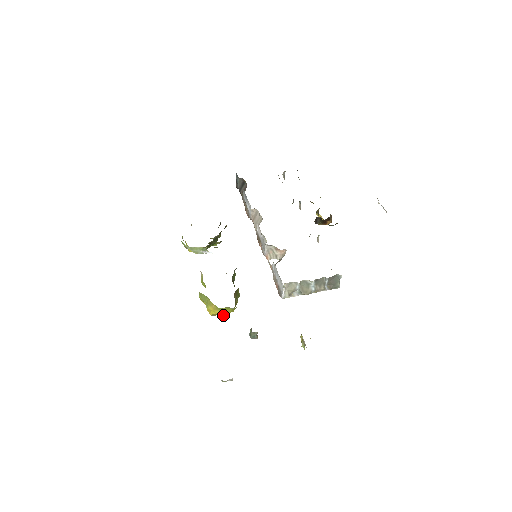
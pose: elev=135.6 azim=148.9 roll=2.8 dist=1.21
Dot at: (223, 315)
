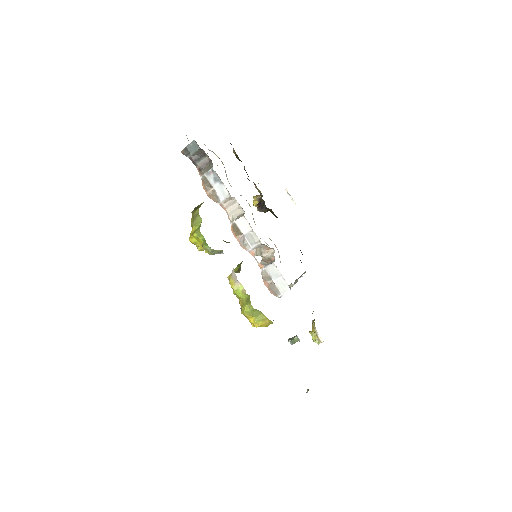
Dot at: (267, 326)
